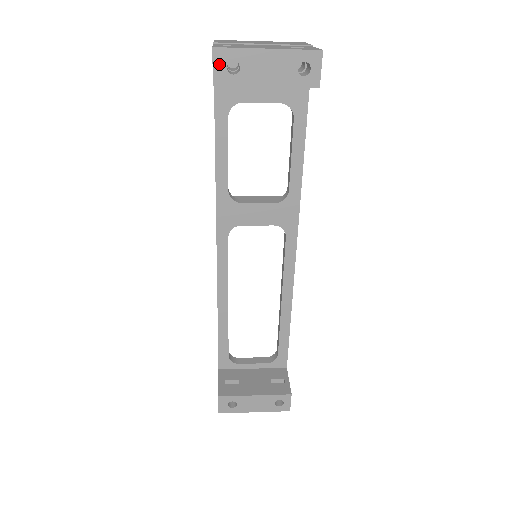
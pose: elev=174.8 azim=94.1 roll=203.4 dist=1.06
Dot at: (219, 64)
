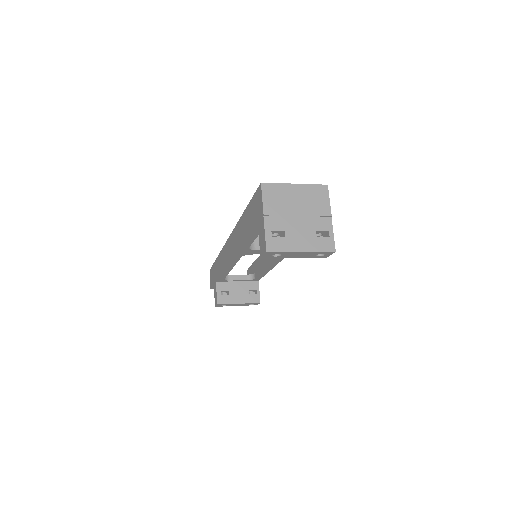
Dot at: (268, 255)
